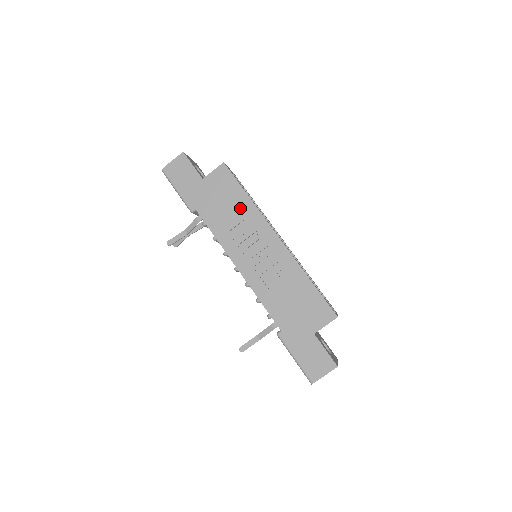
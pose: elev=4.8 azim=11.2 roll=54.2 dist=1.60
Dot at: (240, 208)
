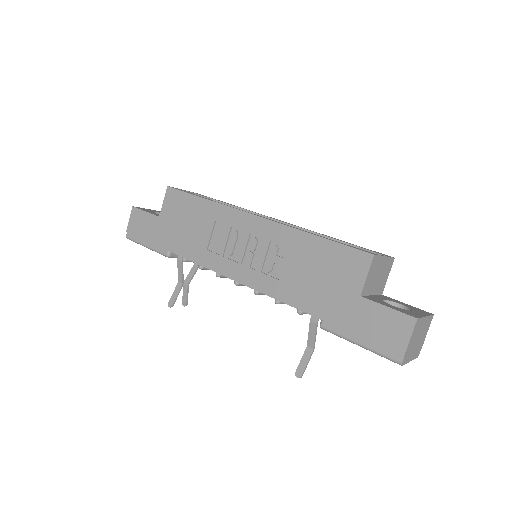
Dot at: (204, 217)
